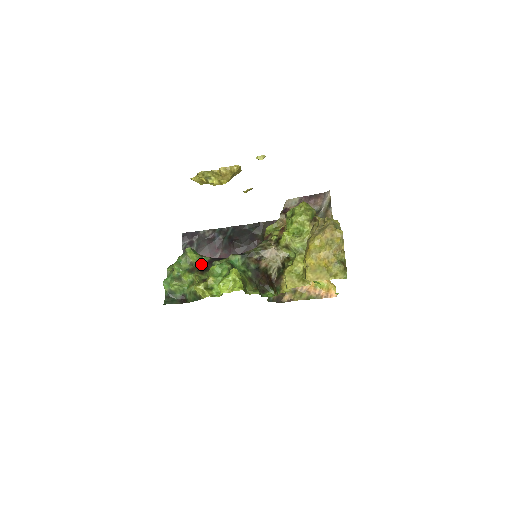
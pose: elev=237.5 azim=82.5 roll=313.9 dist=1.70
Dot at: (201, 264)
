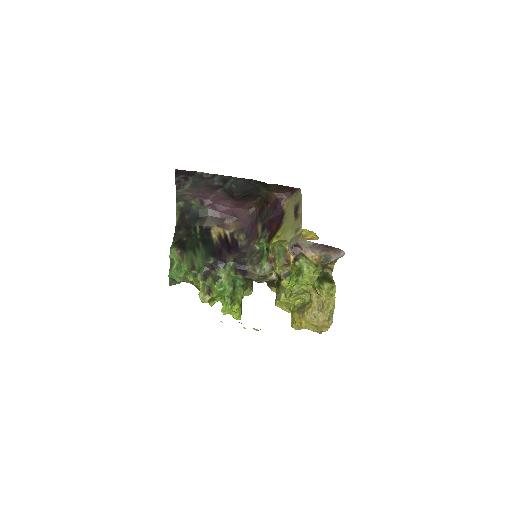
Dot at: occluded
